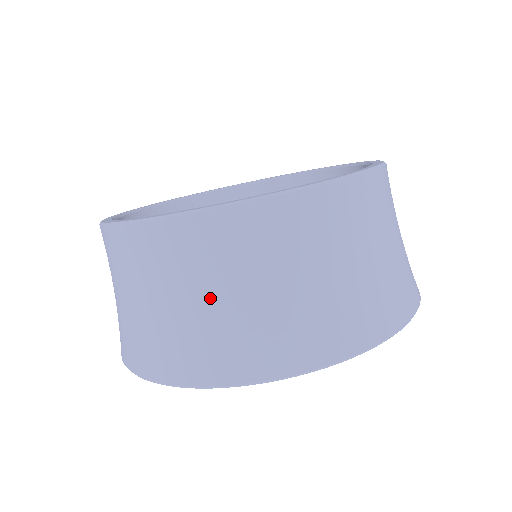
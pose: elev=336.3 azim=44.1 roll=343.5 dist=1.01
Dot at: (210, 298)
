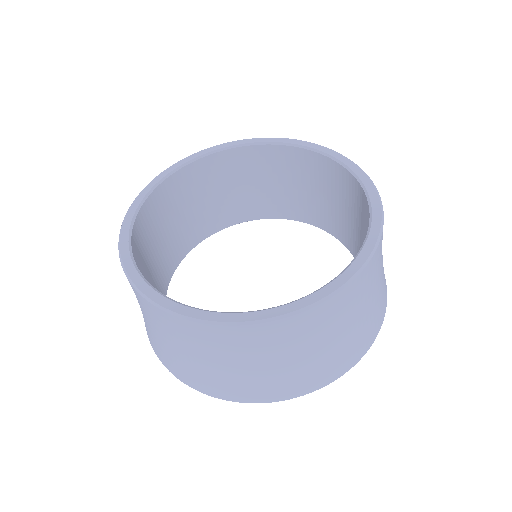
Dot at: (162, 337)
